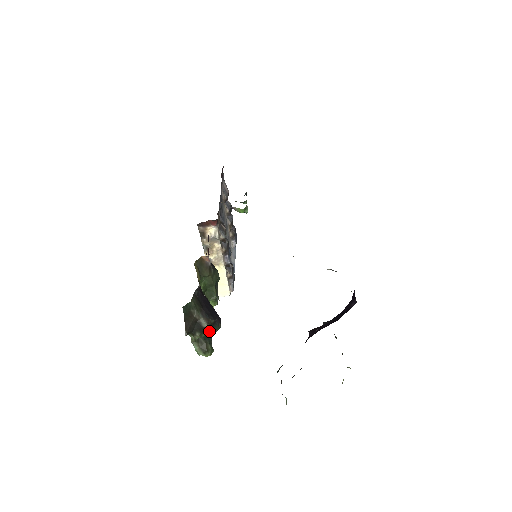
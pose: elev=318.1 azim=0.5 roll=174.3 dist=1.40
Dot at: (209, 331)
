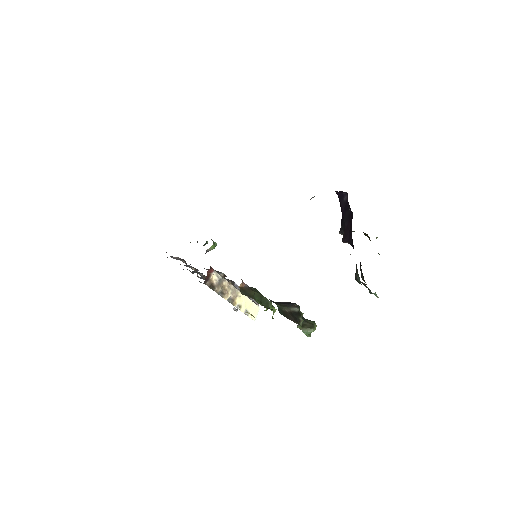
Dot at: occluded
